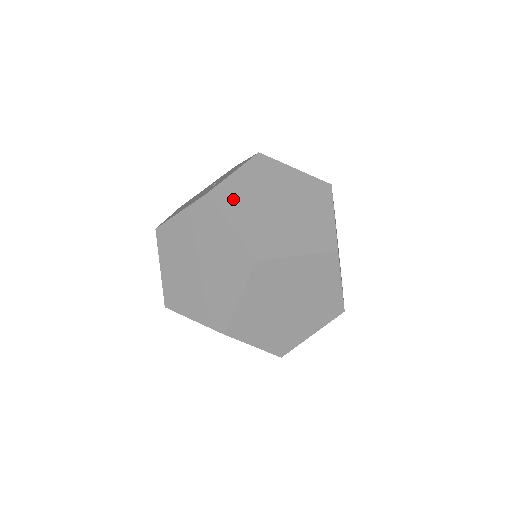
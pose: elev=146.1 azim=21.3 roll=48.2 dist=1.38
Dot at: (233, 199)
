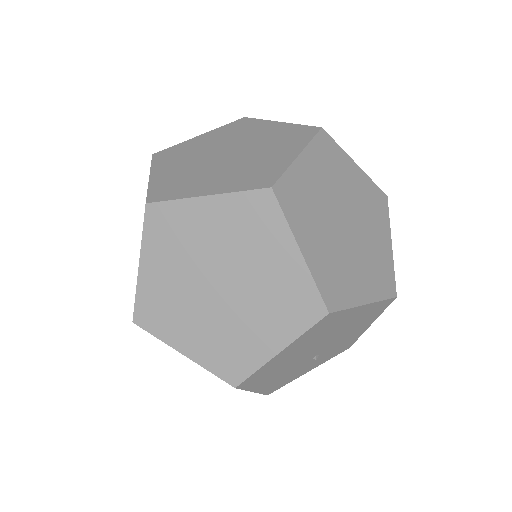
Dot at: (175, 155)
